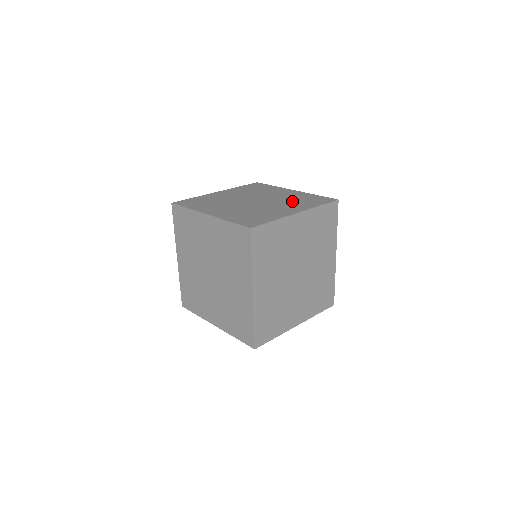
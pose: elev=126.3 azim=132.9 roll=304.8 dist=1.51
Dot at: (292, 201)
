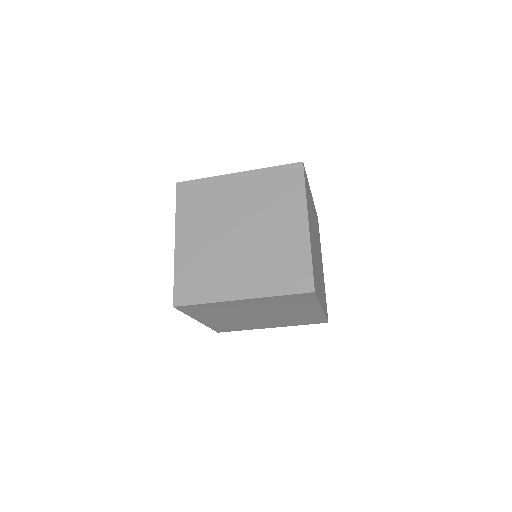
Dot at: occluded
